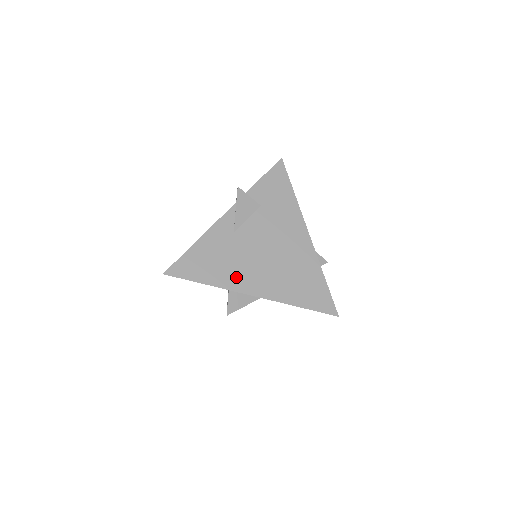
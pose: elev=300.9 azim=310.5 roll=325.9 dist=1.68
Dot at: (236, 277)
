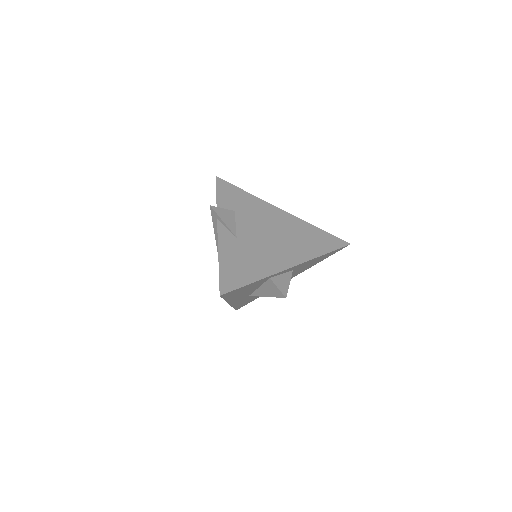
Dot at: (269, 263)
